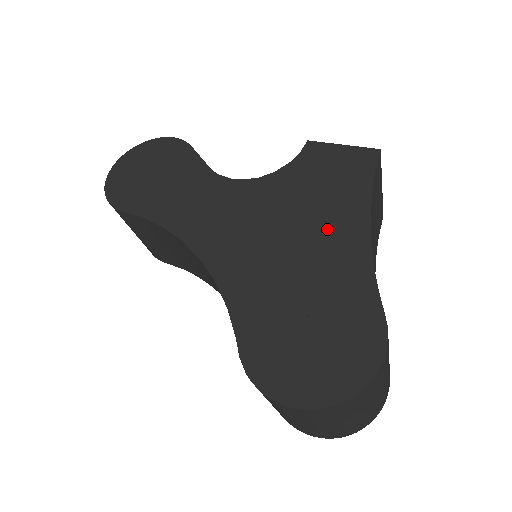
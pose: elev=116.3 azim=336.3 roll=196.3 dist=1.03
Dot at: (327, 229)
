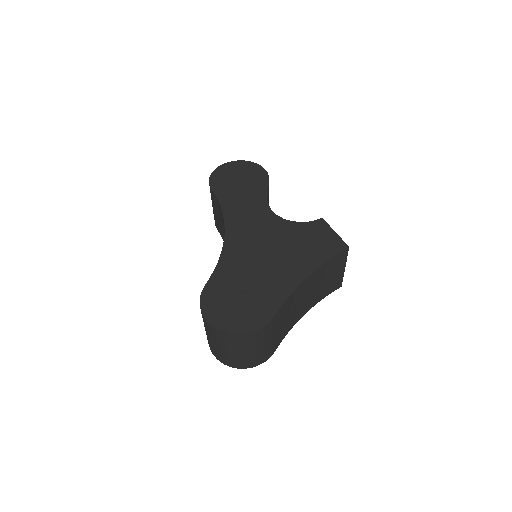
Dot at: (289, 264)
